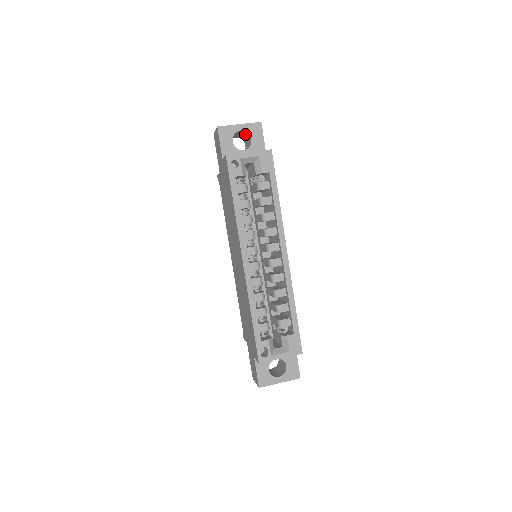
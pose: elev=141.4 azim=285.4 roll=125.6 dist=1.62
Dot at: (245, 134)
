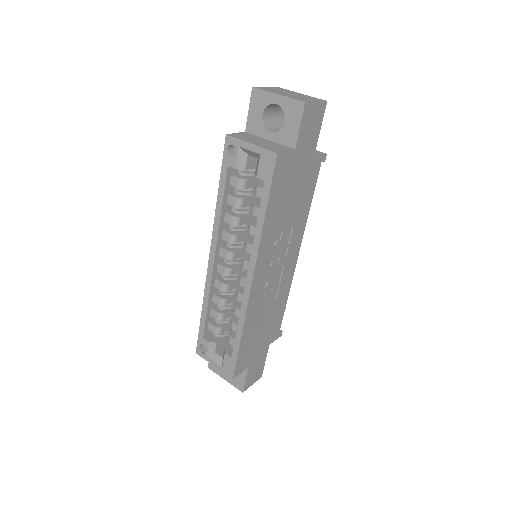
Dot at: occluded
